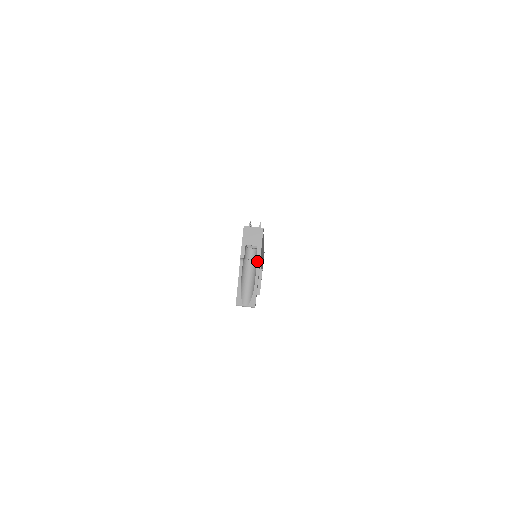
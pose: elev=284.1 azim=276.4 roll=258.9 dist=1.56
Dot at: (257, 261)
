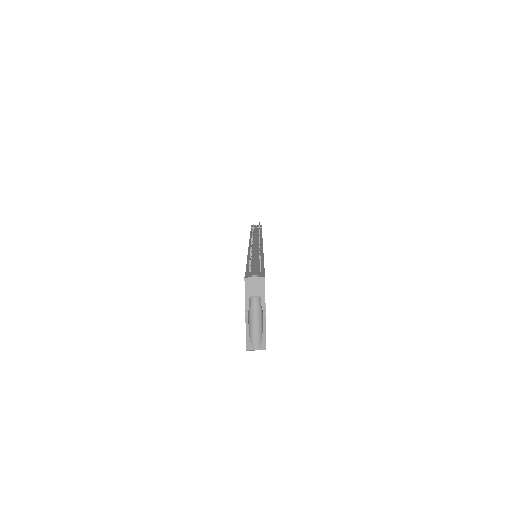
Dot at: (262, 310)
